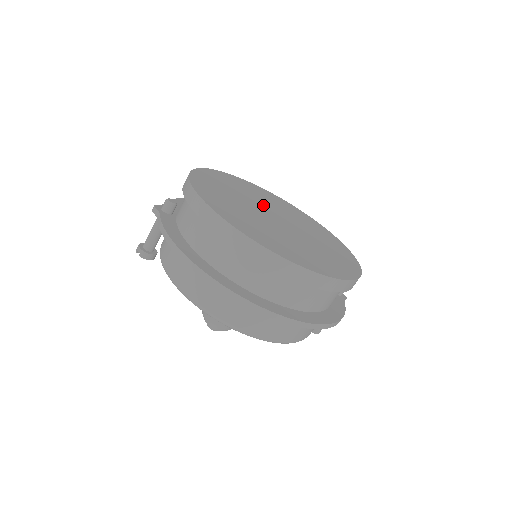
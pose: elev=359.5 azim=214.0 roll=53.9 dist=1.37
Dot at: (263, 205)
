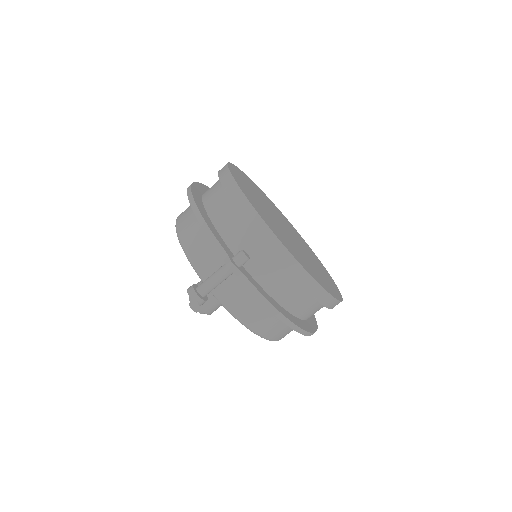
Dot at: (271, 213)
